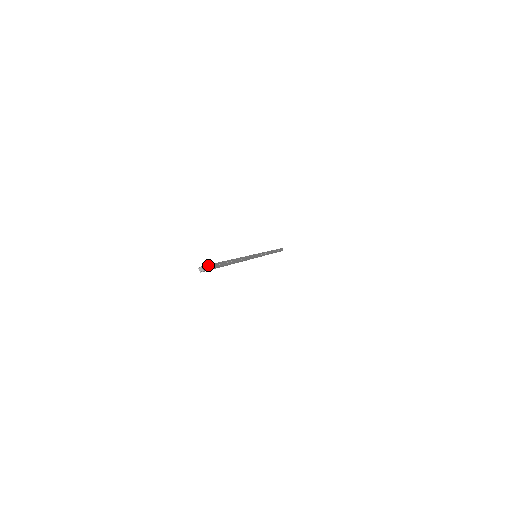
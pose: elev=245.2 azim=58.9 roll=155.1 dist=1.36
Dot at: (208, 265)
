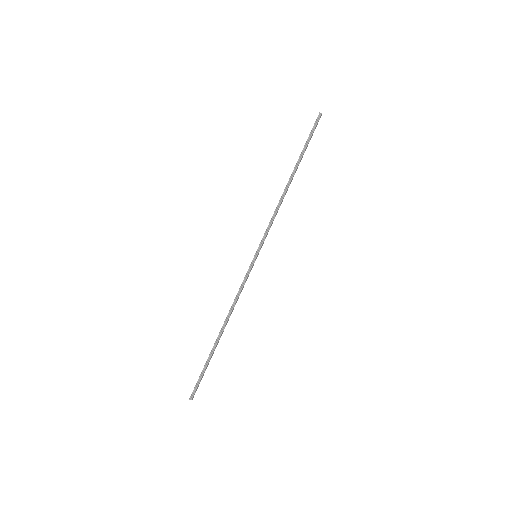
Dot at: occluded
